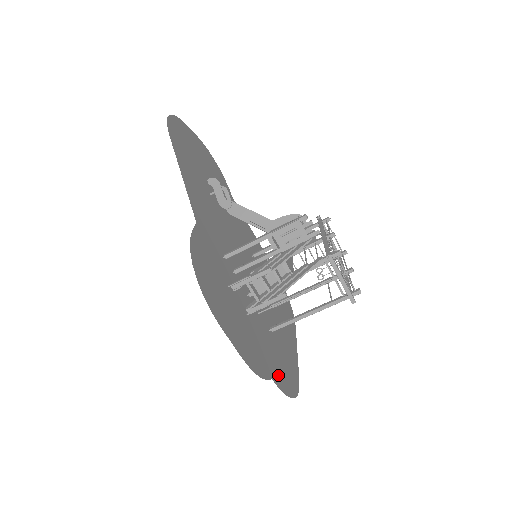
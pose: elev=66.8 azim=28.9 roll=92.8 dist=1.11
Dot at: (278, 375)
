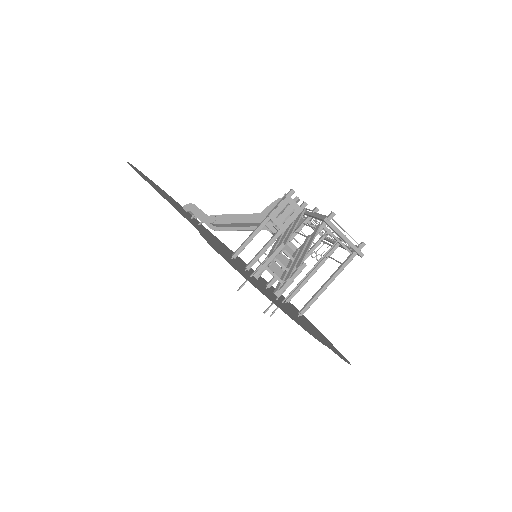
Dot at: (328, 346)
